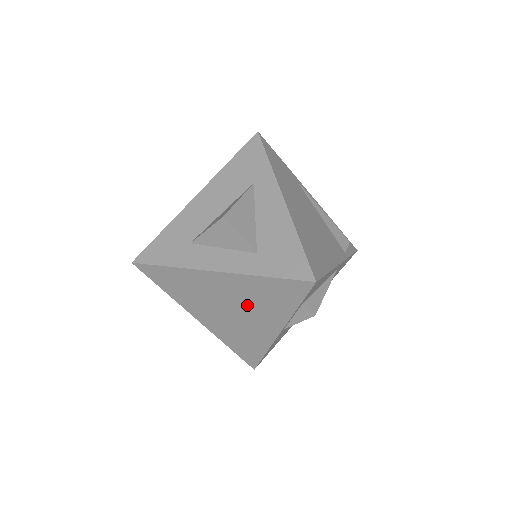
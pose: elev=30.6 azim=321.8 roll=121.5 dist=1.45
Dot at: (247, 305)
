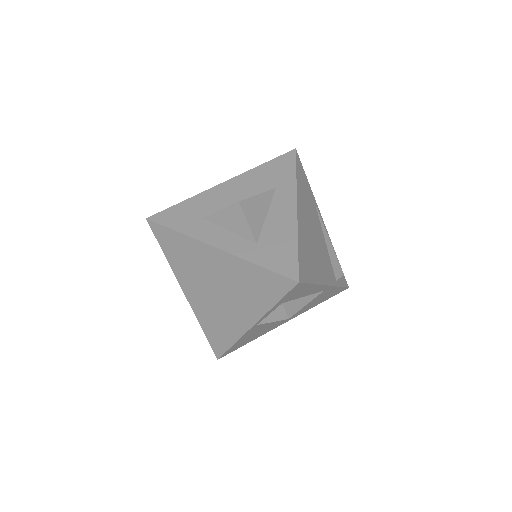
Dot at: (232, 289)
